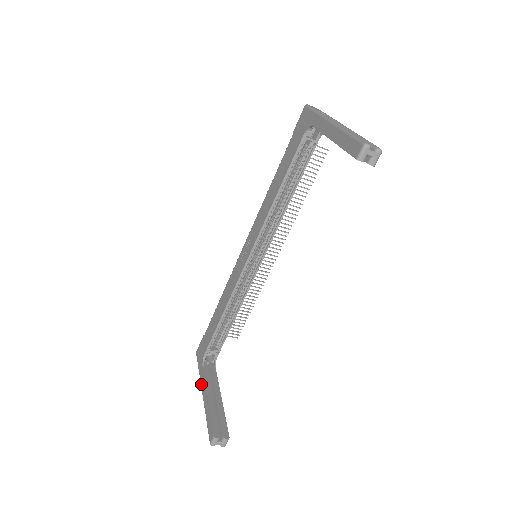
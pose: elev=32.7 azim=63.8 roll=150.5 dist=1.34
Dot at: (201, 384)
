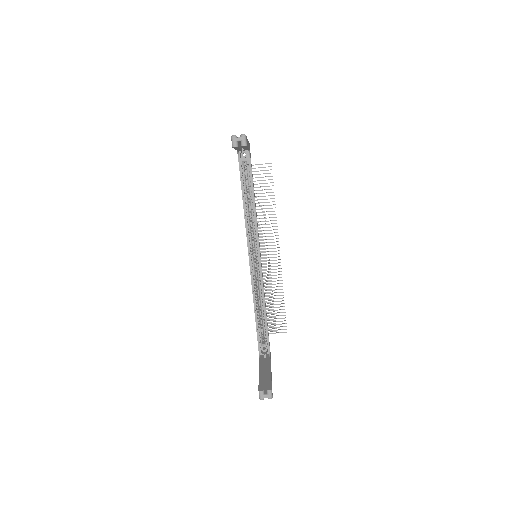
Dot at: occluded
